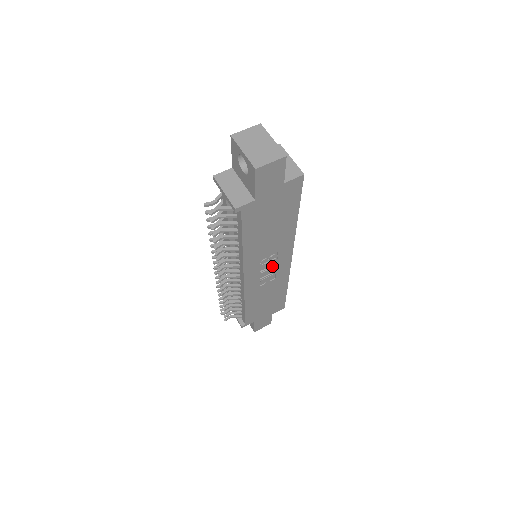
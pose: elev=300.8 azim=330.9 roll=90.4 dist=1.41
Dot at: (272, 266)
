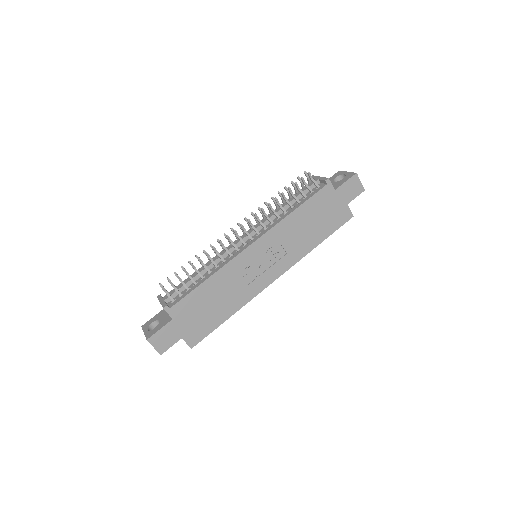
Dot at: (266, 265)
